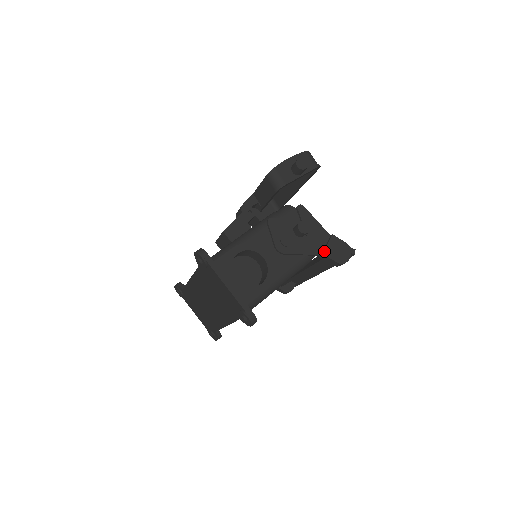
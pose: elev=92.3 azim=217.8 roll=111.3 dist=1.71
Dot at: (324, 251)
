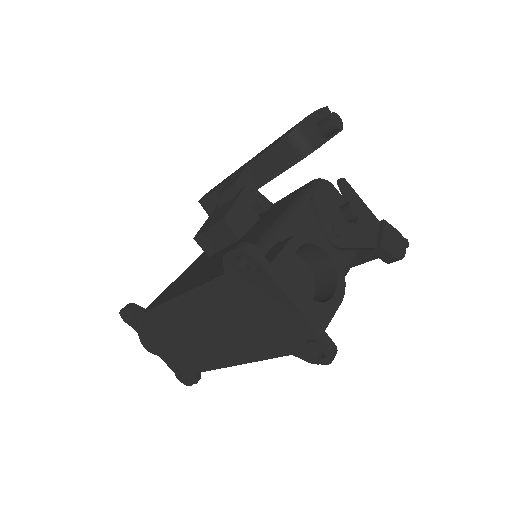
Dot at: (381, 242)
